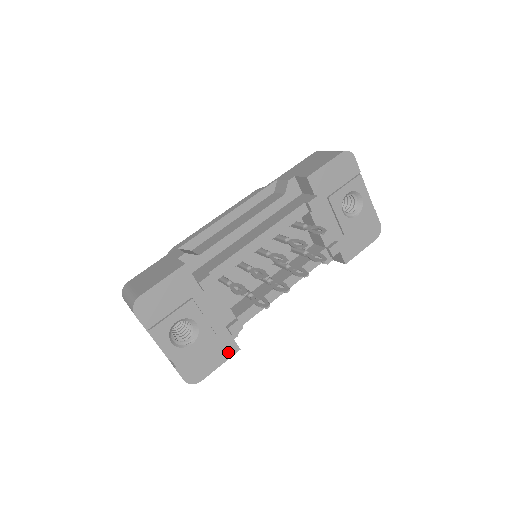
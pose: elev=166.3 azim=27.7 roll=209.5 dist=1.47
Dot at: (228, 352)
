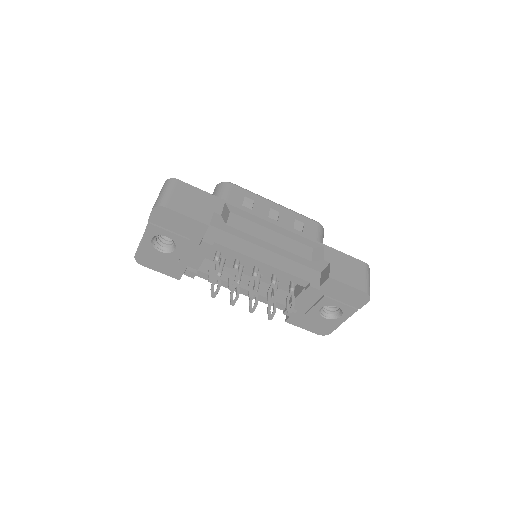
Dot at: (173, 274)
